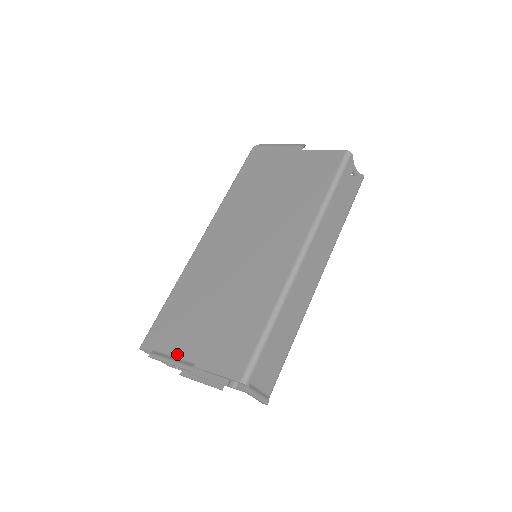
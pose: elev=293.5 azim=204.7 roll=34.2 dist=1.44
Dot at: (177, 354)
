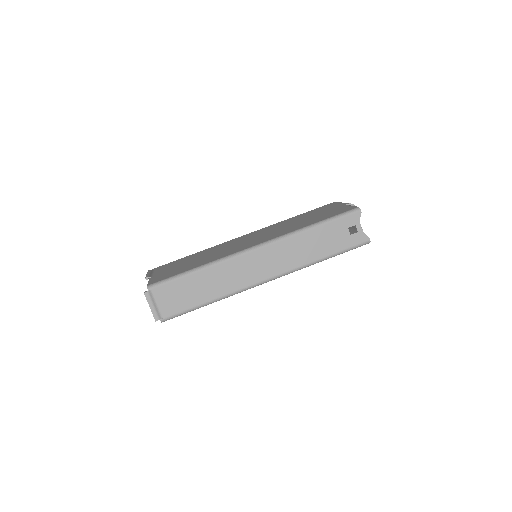
Dot at: (155, 273)
